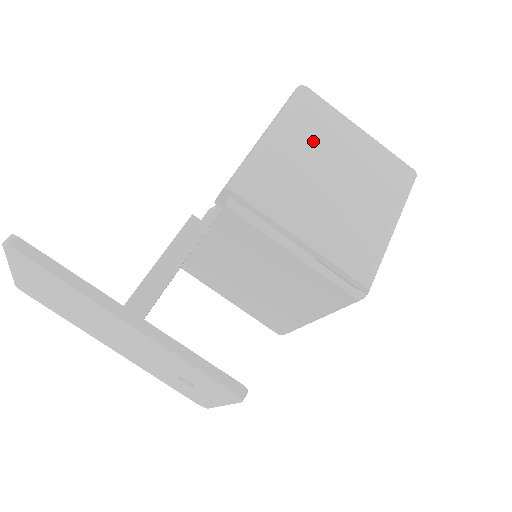
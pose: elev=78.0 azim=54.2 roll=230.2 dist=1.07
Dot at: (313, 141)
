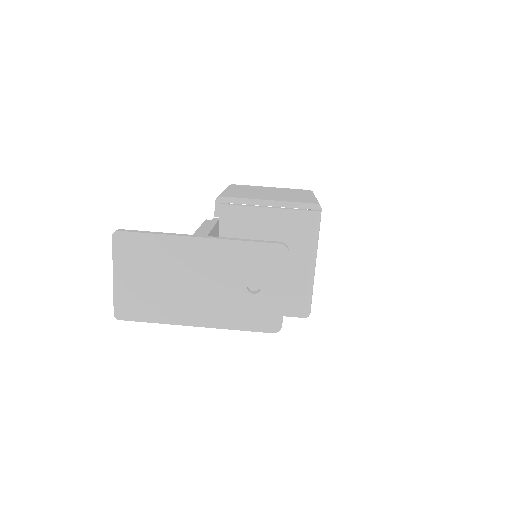
Dot at: (249, 189)
